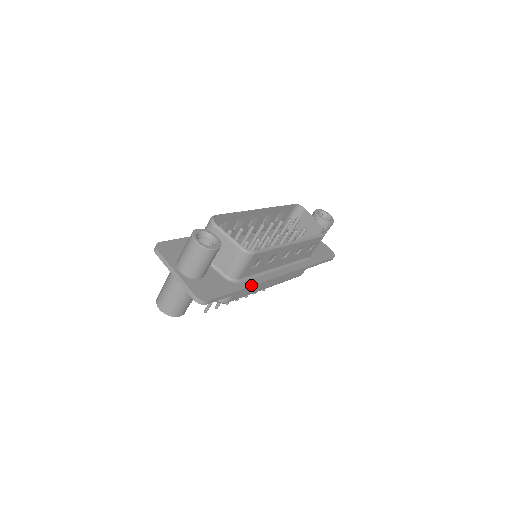
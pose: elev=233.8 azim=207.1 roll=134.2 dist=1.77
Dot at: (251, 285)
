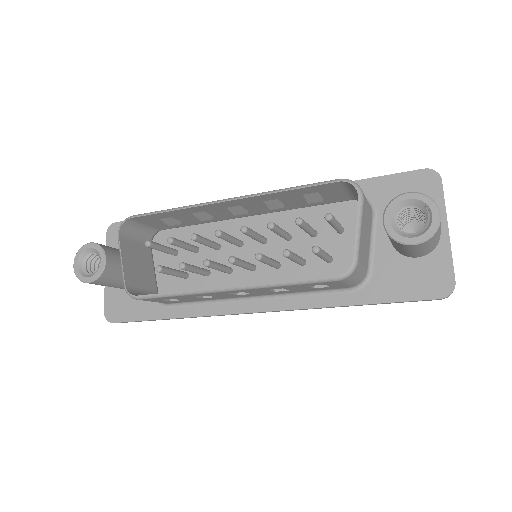
Dot at: (183, 316)
